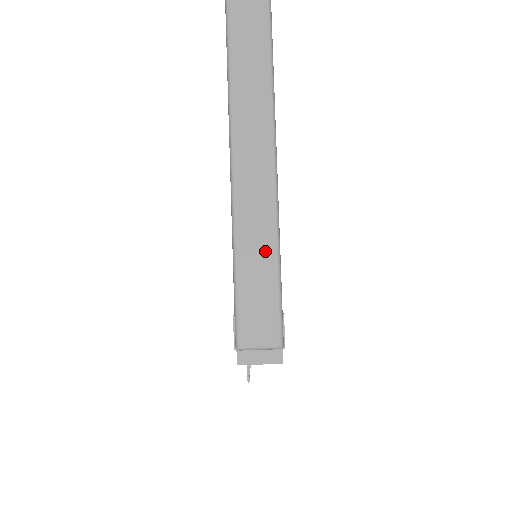
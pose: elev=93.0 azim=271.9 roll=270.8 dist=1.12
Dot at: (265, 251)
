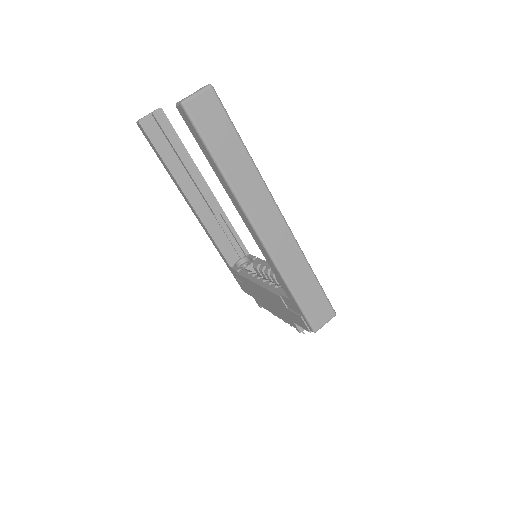
Dot at: (304, 272)
